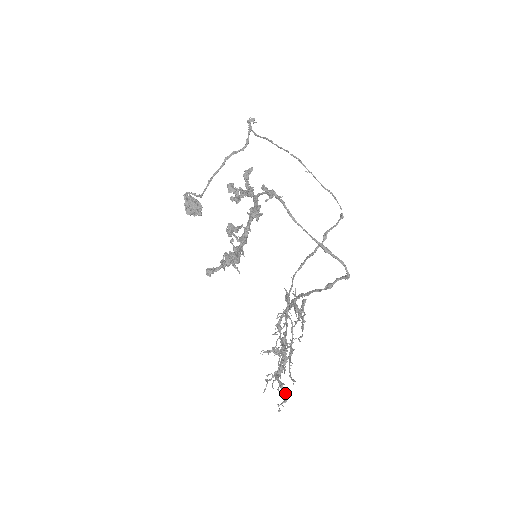
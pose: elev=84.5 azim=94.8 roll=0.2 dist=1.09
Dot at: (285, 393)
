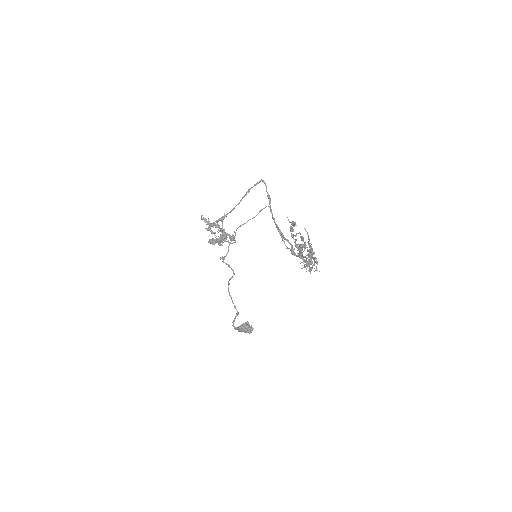
Dot at: occluded
